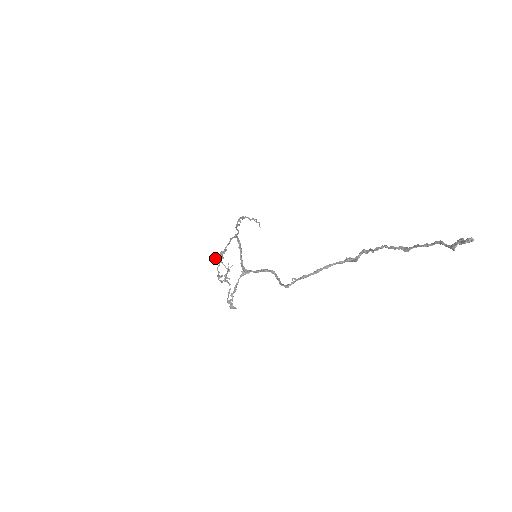
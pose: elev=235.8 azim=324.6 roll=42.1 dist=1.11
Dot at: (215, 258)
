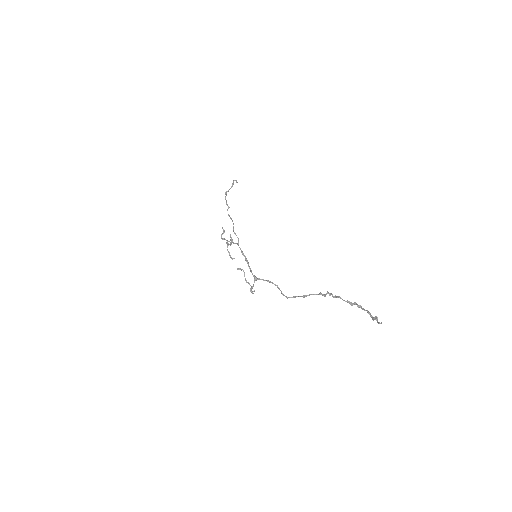
Dot at: (221, 238)
